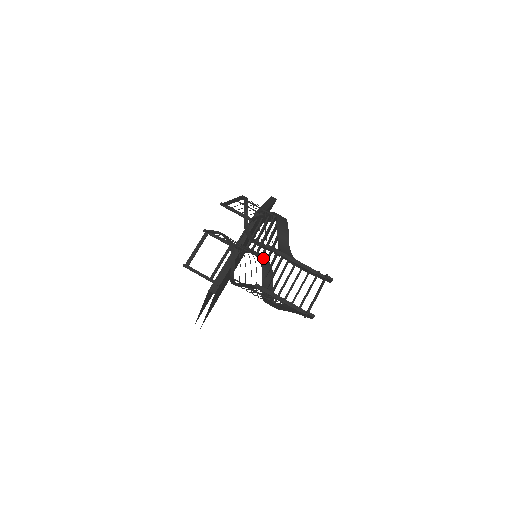
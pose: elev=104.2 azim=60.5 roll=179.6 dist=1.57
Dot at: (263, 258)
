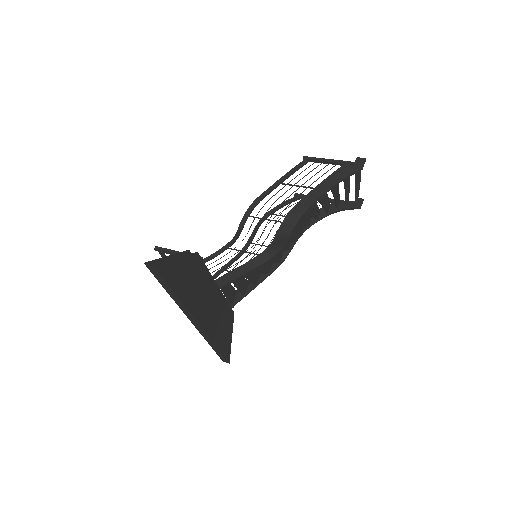
Dot at: (265, 257)
